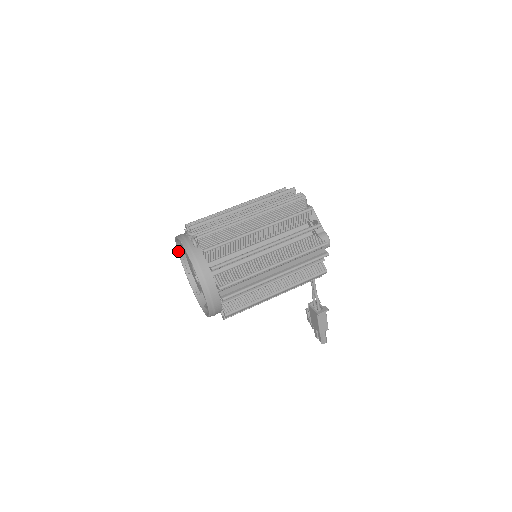
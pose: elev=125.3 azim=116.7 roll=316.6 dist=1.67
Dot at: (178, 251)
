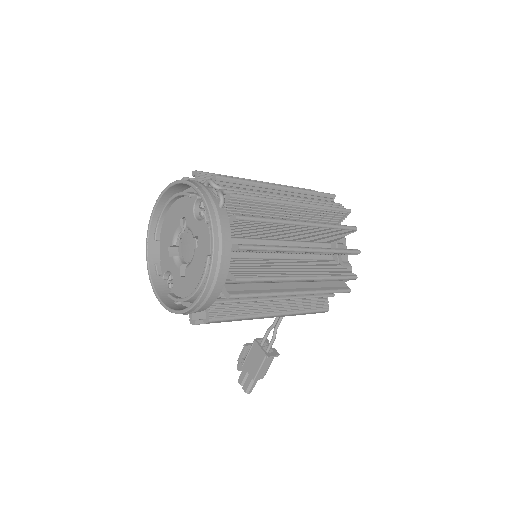
Dot at: (157, 202)
